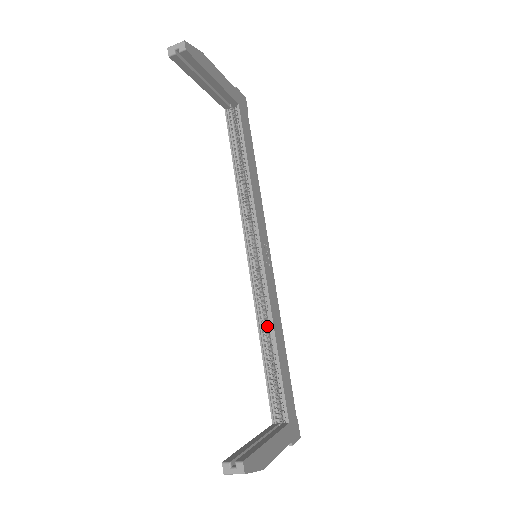
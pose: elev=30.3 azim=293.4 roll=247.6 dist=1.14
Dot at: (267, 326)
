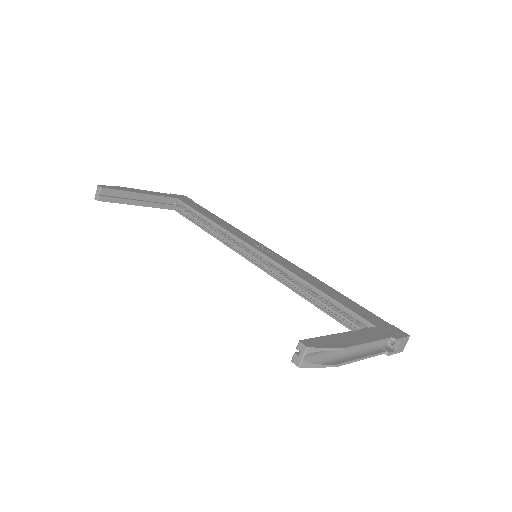
Dot at: (302, 286)
